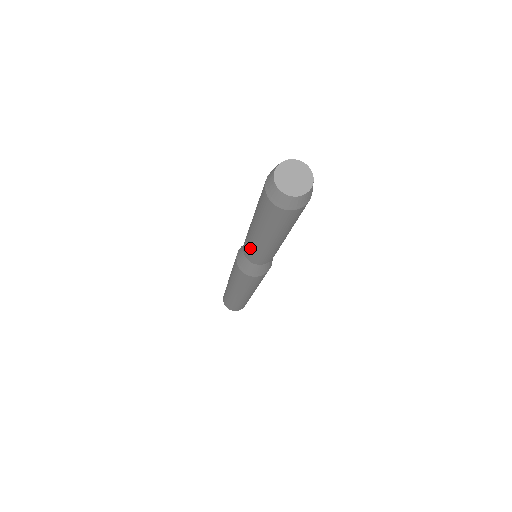
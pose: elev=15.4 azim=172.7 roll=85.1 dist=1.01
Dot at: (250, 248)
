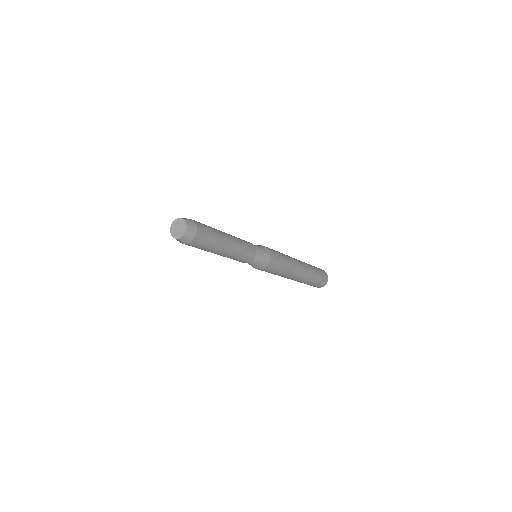
Dot at: occluded
